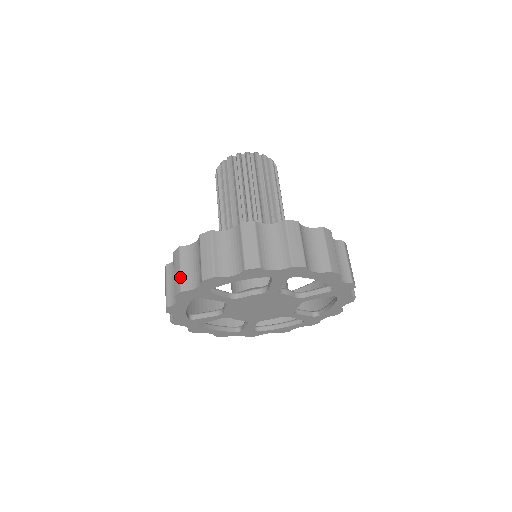
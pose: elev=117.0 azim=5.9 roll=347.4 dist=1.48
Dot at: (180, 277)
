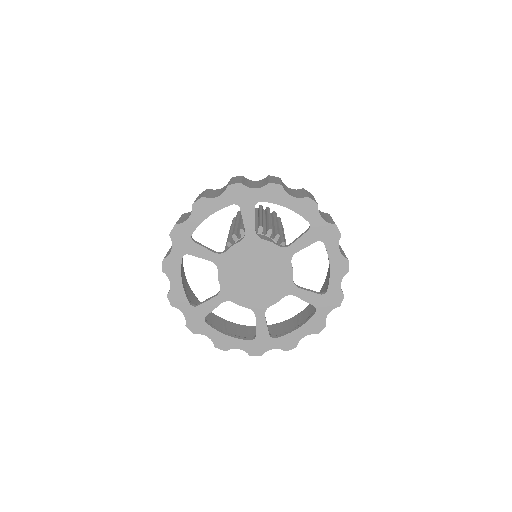
Dot at: (241, 180)
